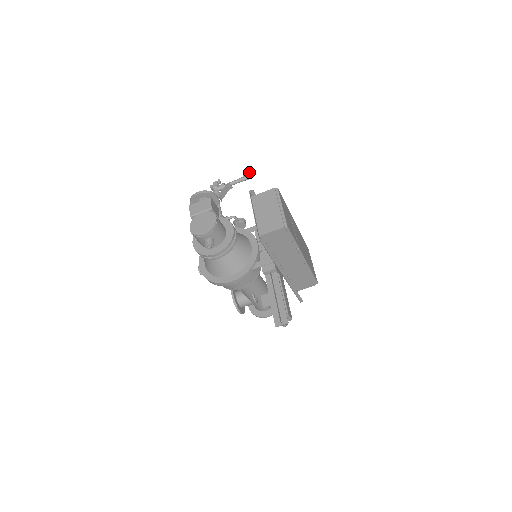
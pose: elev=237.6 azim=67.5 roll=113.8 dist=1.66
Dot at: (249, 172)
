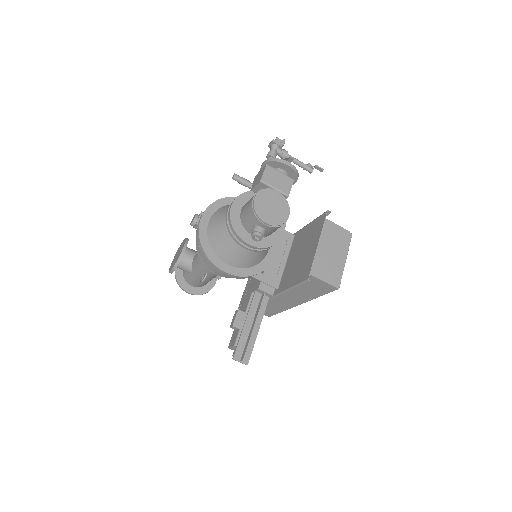
Dot at: (317, 167)
